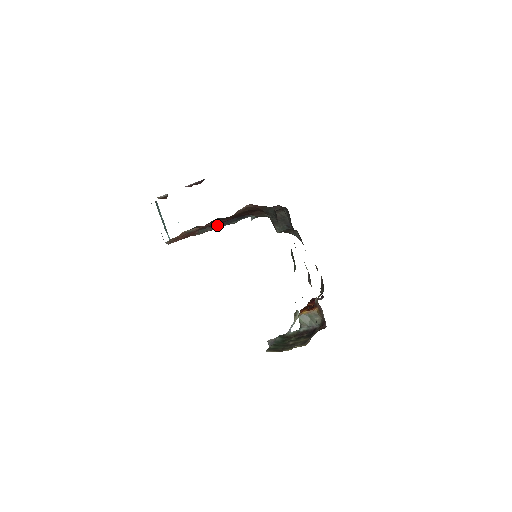
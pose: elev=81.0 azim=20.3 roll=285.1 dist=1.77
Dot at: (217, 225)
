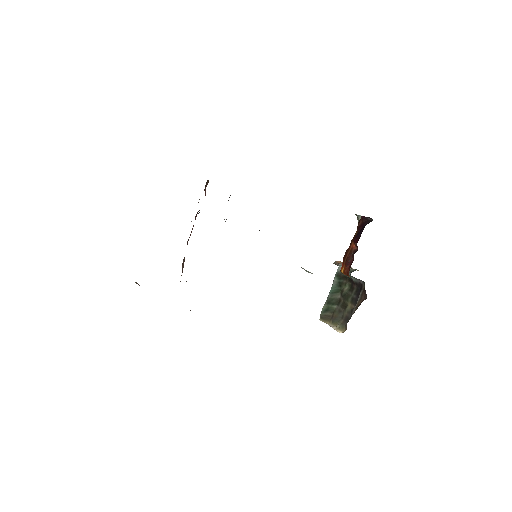
Dot at: occluded
